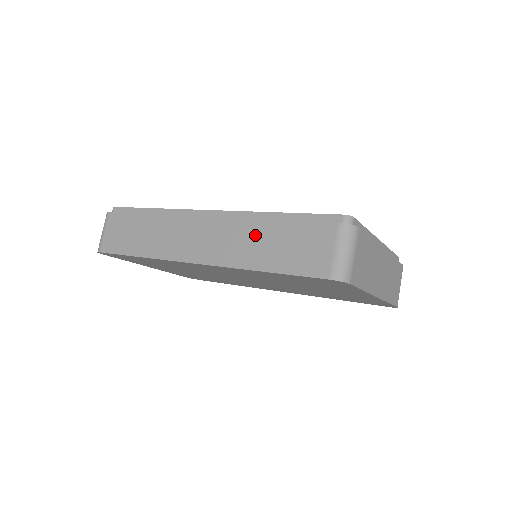
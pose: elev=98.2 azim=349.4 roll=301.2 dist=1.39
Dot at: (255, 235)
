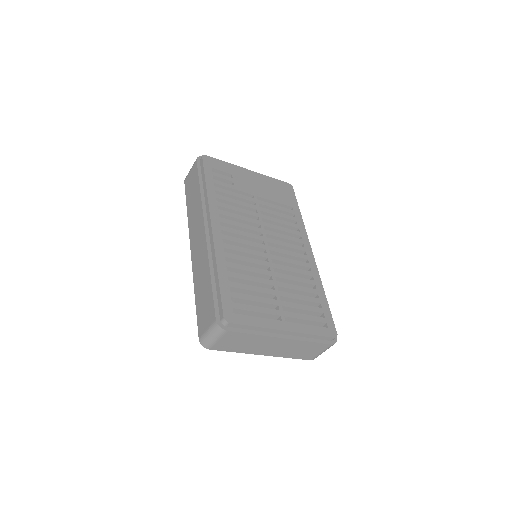
Dot at: (204, 273)
